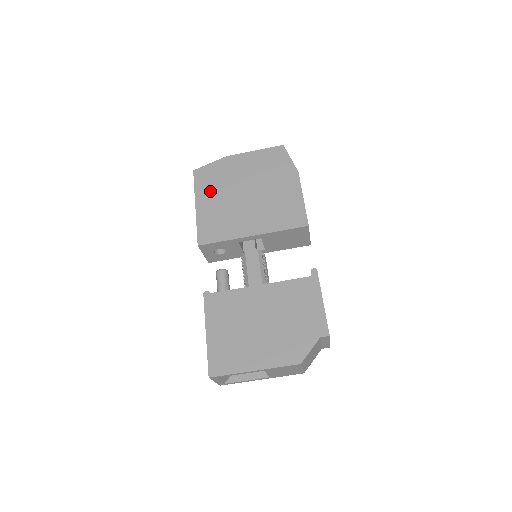
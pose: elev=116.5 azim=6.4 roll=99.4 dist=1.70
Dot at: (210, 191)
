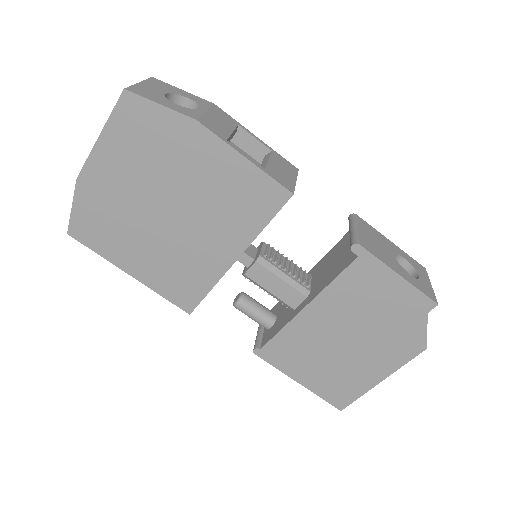
Dot at: (121, 245)
